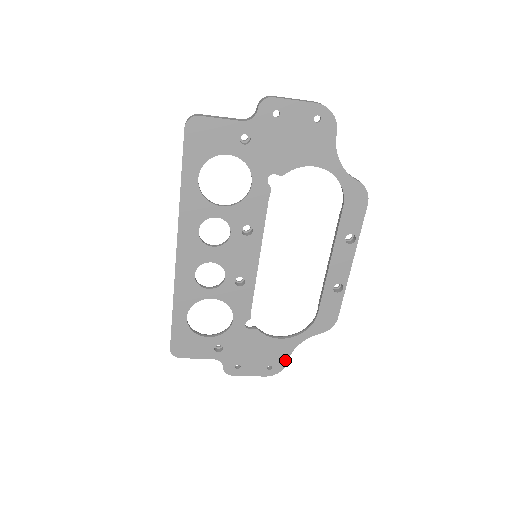
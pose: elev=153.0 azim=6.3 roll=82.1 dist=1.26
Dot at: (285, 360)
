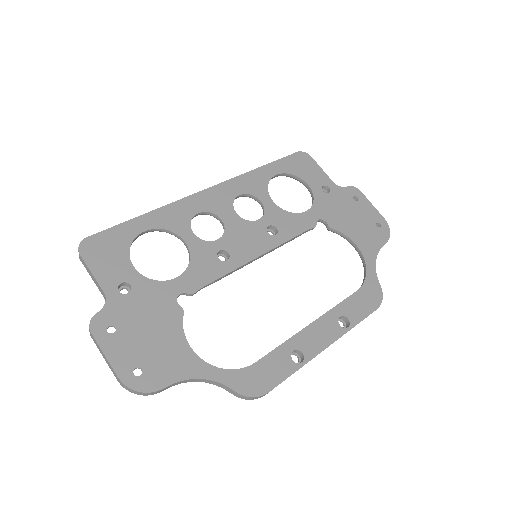
Dot at: (165, 382)
